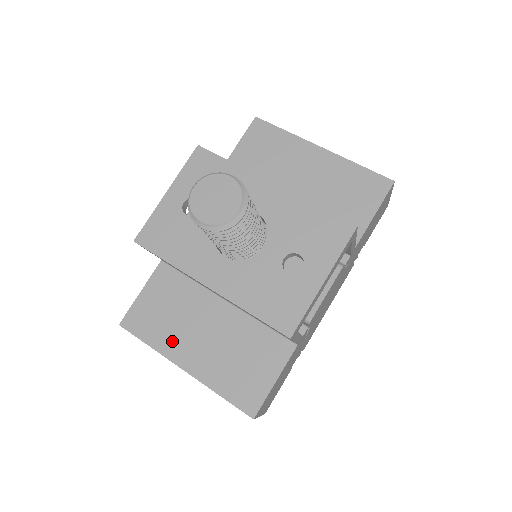
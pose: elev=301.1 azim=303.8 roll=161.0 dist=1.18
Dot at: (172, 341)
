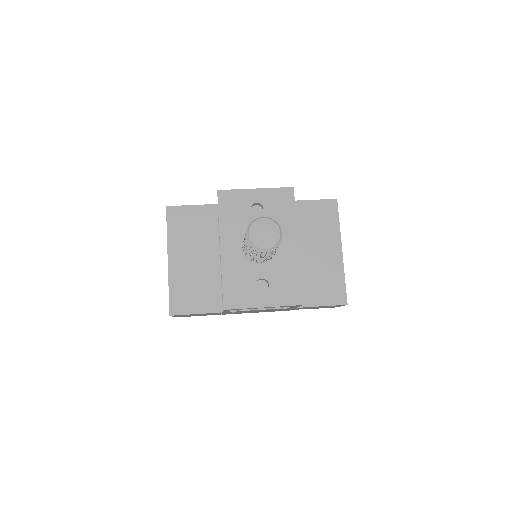
Dot at: (178, 243)
